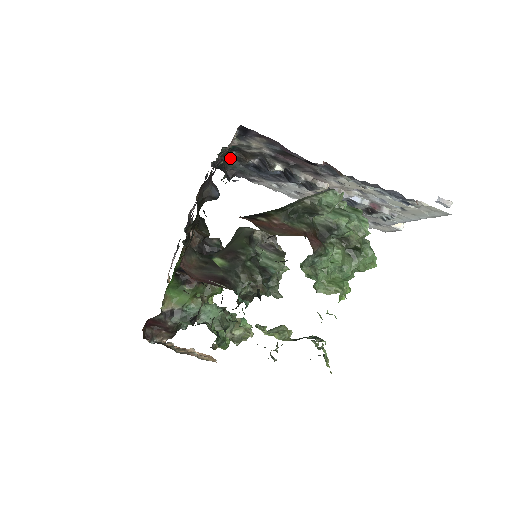
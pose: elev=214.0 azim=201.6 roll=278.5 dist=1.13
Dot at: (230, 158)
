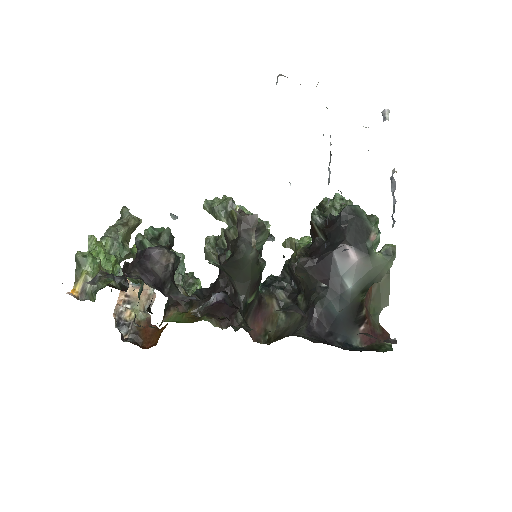
Dot at: occluded
